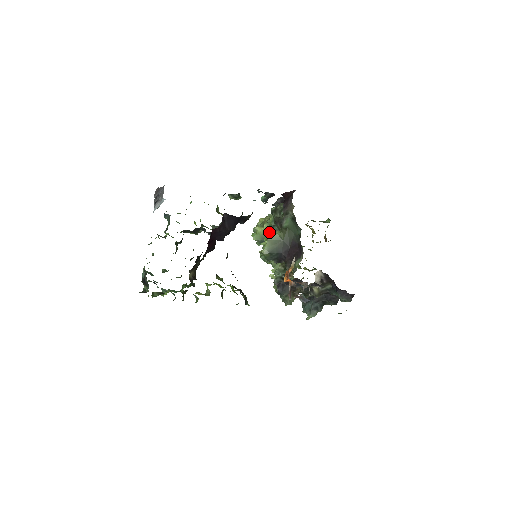
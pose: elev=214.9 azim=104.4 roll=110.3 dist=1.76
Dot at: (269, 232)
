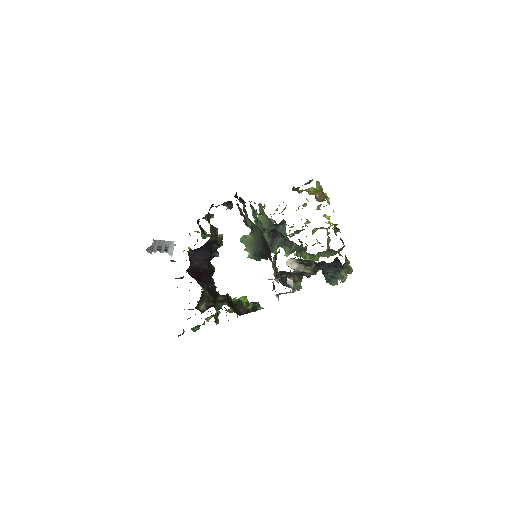
Dot at: (242, 238)
